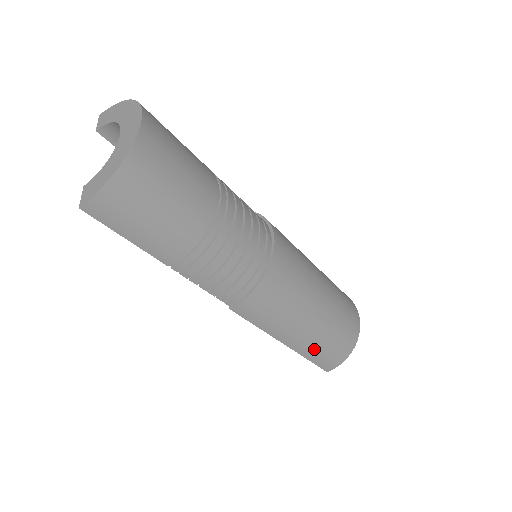
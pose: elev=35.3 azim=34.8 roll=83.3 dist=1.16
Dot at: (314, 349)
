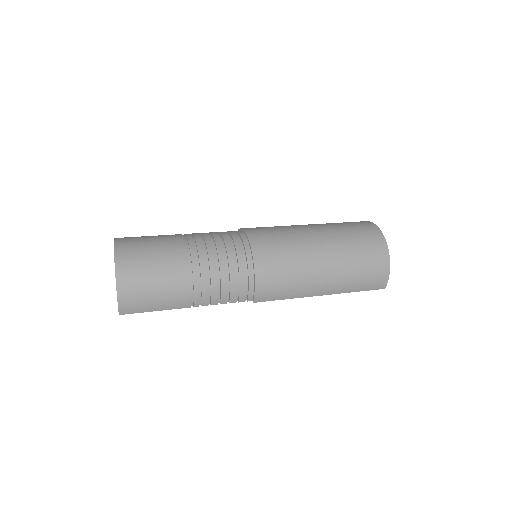
Dot at: (349, 284)
